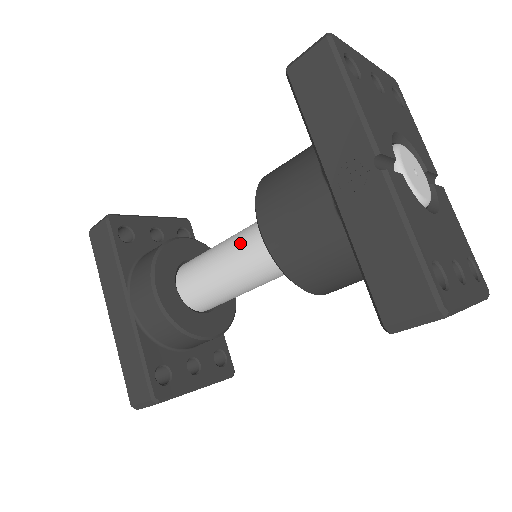
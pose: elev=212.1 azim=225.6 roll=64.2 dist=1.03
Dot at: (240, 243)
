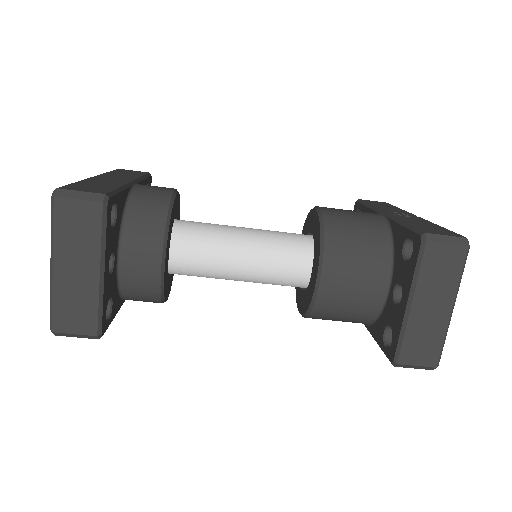
Dot at: occluded
